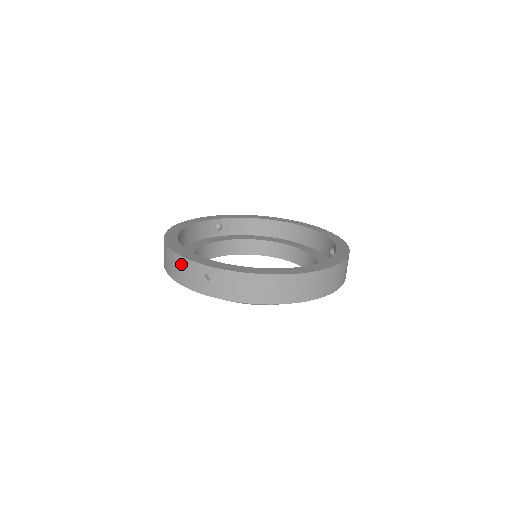
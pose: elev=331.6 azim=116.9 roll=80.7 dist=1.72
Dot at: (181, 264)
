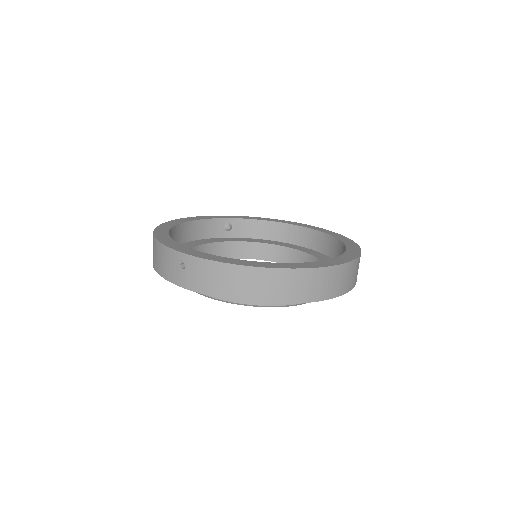
Dot at: (161, 252)
